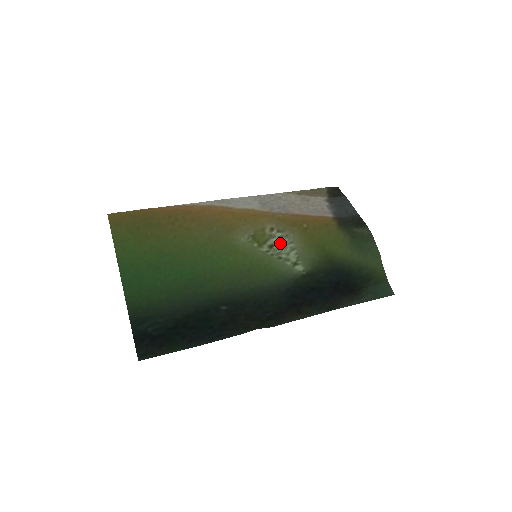
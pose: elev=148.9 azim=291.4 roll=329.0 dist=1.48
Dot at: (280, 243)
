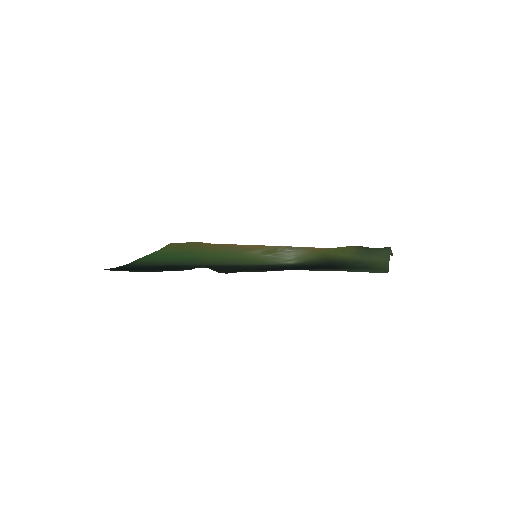
Dot at: (286, 253)
